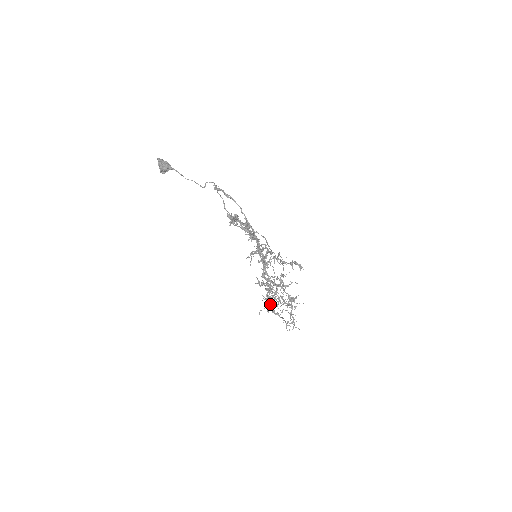
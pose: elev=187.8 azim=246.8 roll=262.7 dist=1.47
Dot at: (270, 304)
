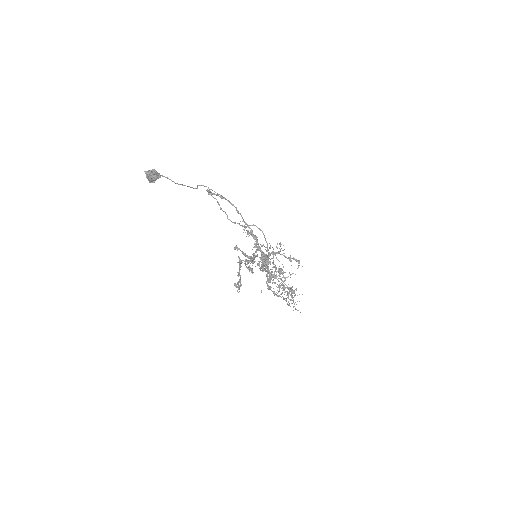
Dot at: occluded
